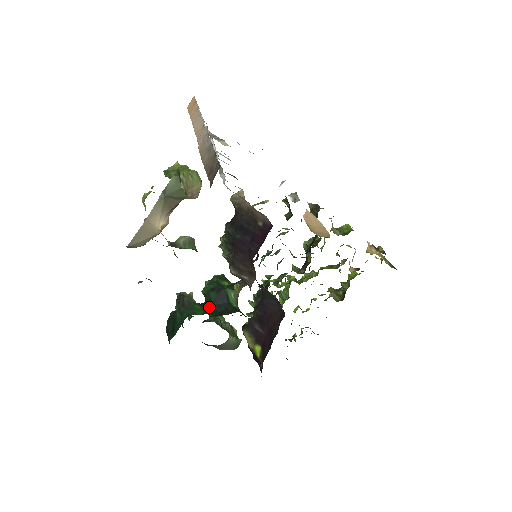
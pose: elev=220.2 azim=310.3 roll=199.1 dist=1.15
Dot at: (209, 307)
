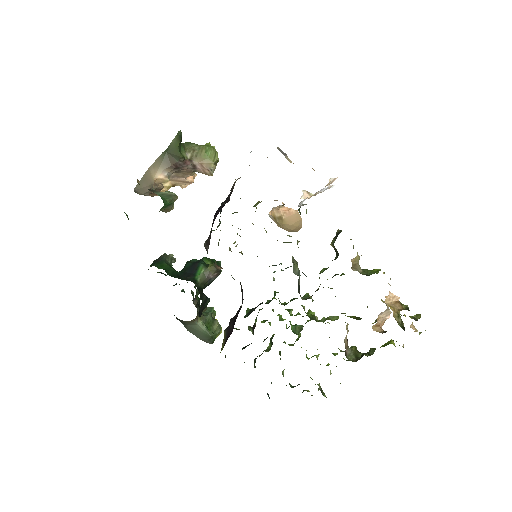
Dot at: (177, 271)
